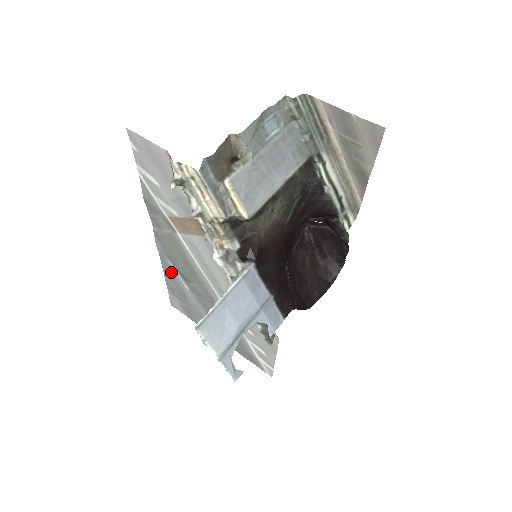
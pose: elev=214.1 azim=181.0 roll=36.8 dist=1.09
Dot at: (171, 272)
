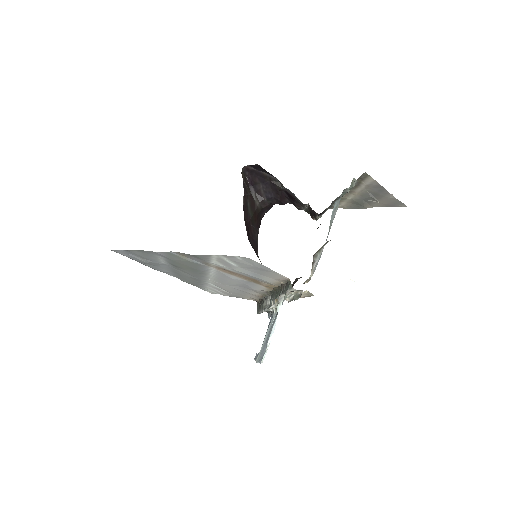
Dot at: (151, 255)
